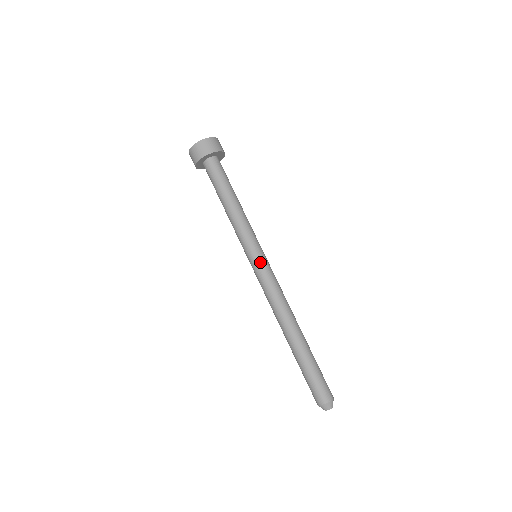
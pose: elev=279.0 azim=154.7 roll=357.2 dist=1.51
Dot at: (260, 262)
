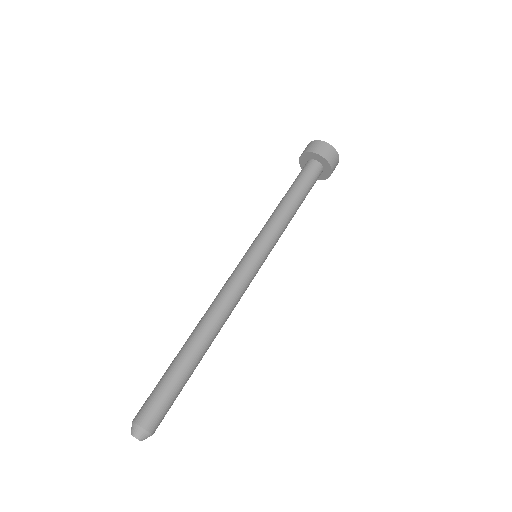
Dot at: (254, 261)
